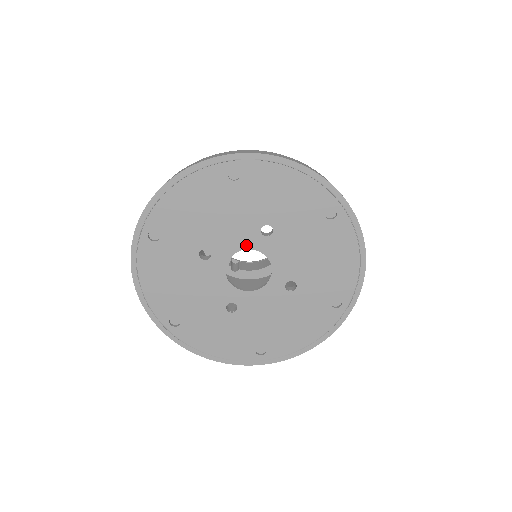
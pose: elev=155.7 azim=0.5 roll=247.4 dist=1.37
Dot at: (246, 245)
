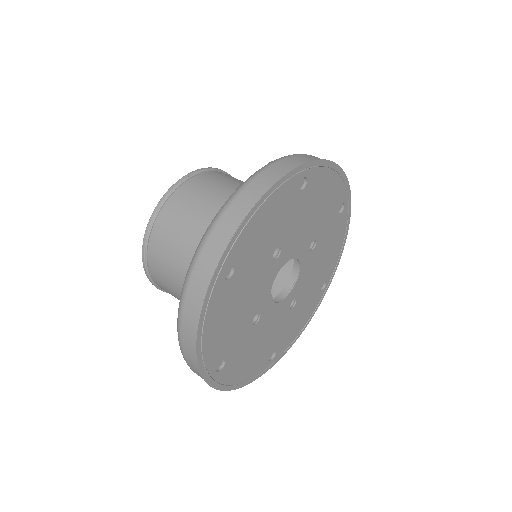
Dot at: (273, 278)
